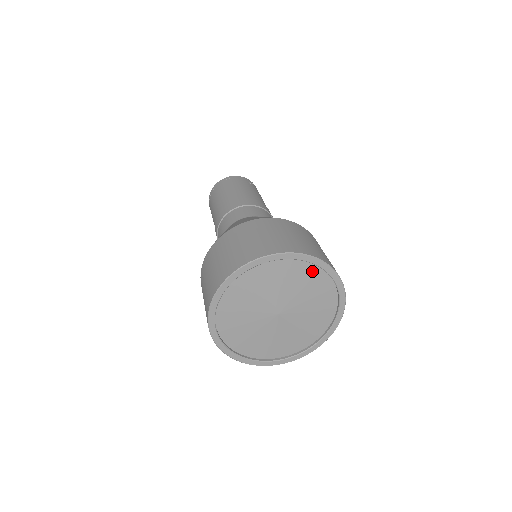
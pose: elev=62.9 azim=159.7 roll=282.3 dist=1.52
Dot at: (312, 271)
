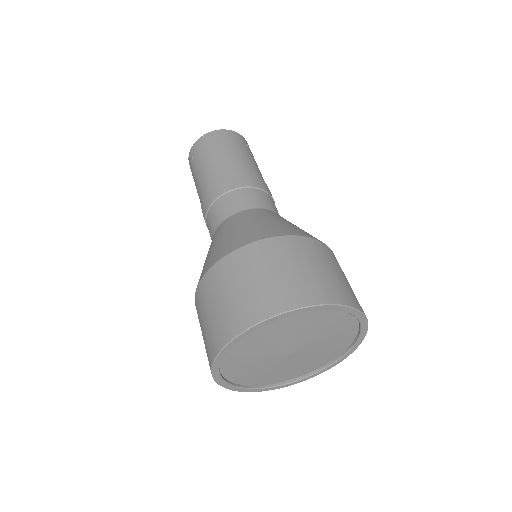
Dot at: (345, 319)
